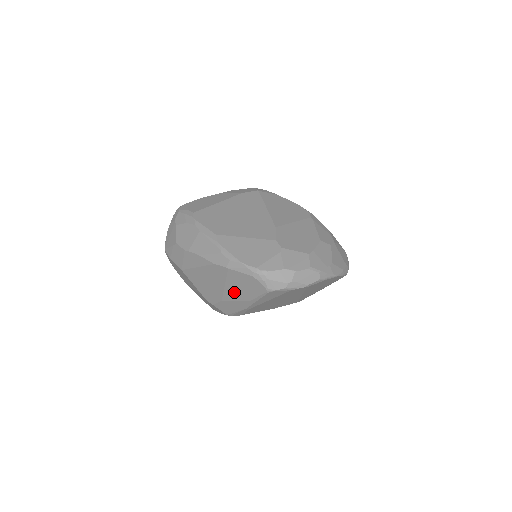
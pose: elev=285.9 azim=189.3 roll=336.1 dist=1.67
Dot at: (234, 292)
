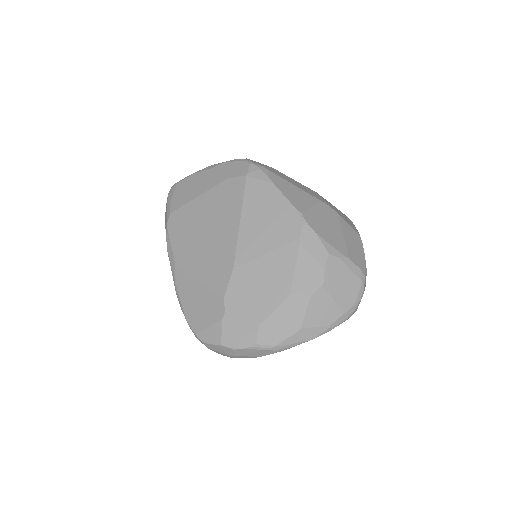
Dot at: occluded
